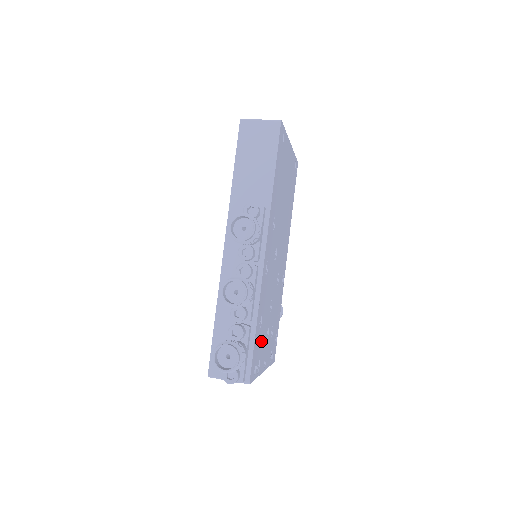
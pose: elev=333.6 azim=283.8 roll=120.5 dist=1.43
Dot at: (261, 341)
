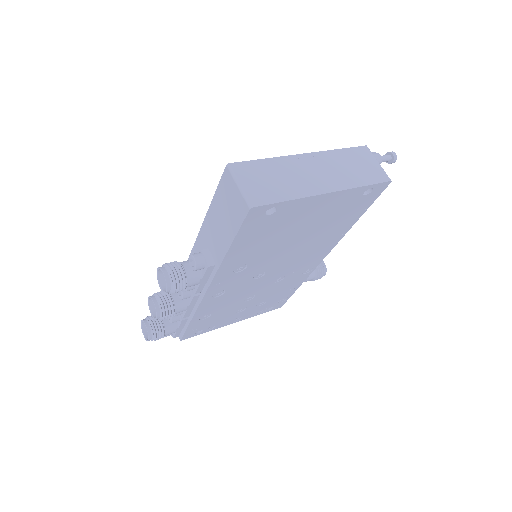
Dot at: (216, 319)
